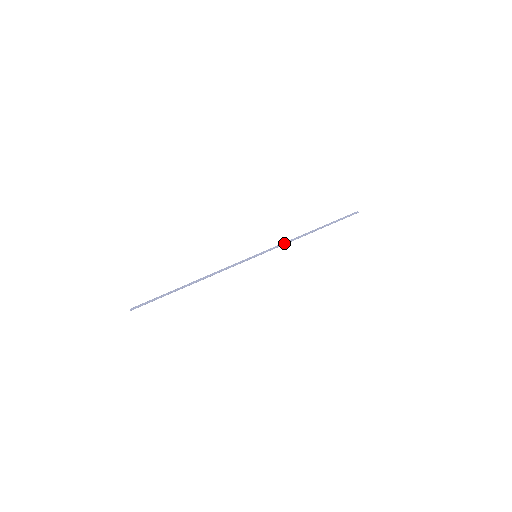
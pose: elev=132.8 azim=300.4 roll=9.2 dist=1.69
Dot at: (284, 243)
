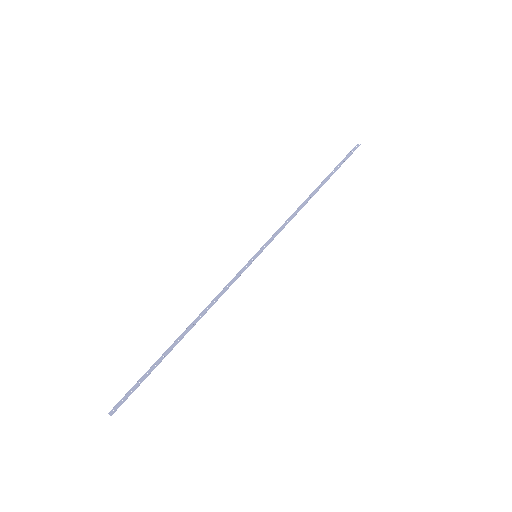
Dot at: (285, 222)
